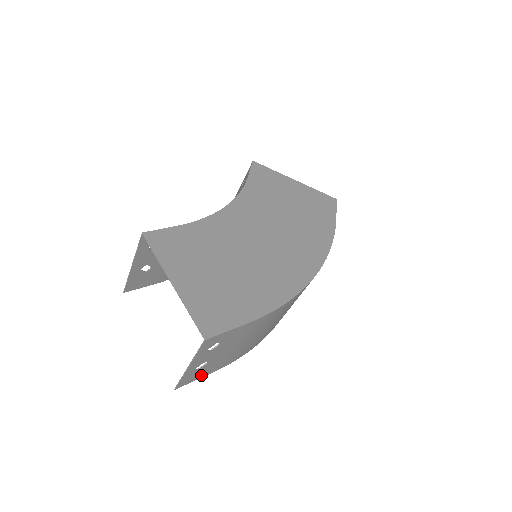
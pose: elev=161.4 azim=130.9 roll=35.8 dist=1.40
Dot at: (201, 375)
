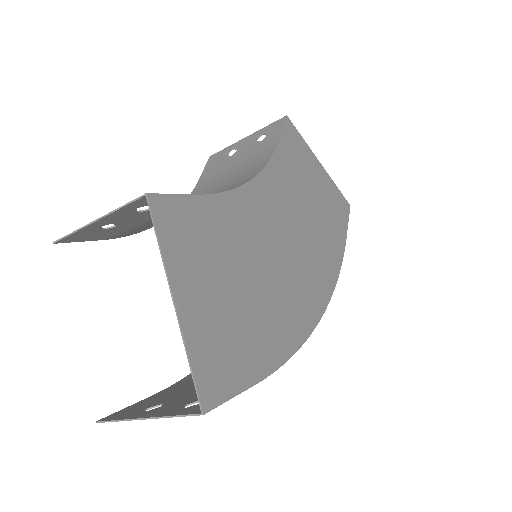
Dot at: (137, 405)
